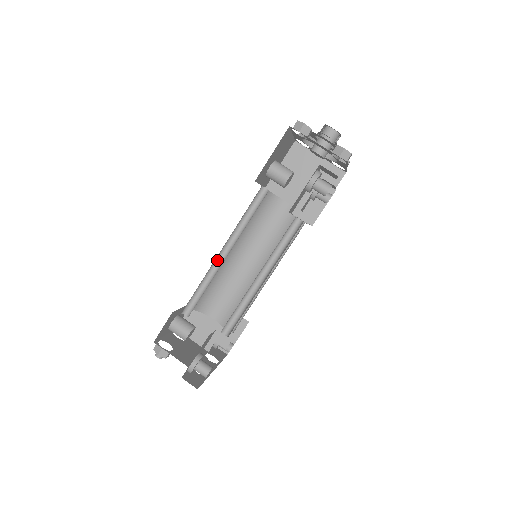
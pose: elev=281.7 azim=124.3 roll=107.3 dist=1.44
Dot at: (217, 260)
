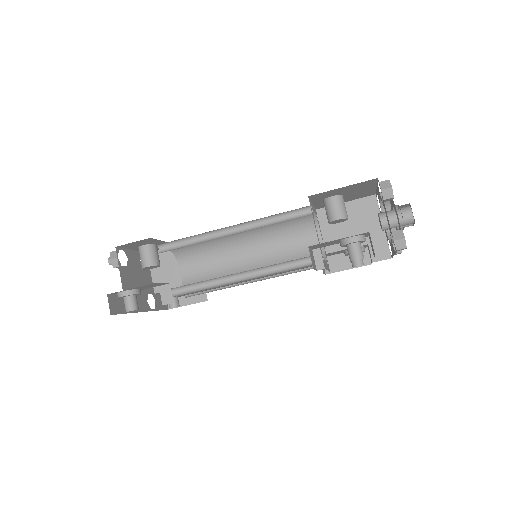
Dot at: (222, 230)
